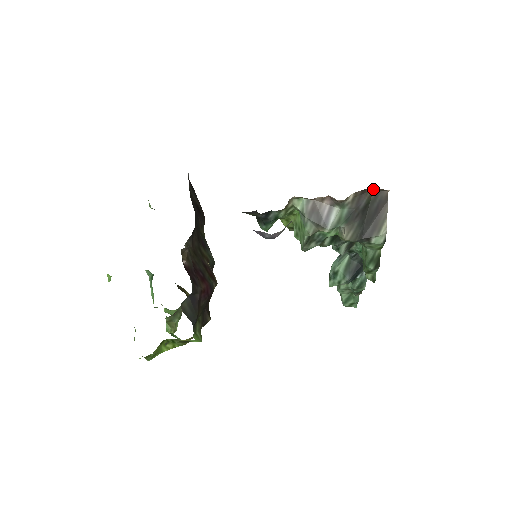
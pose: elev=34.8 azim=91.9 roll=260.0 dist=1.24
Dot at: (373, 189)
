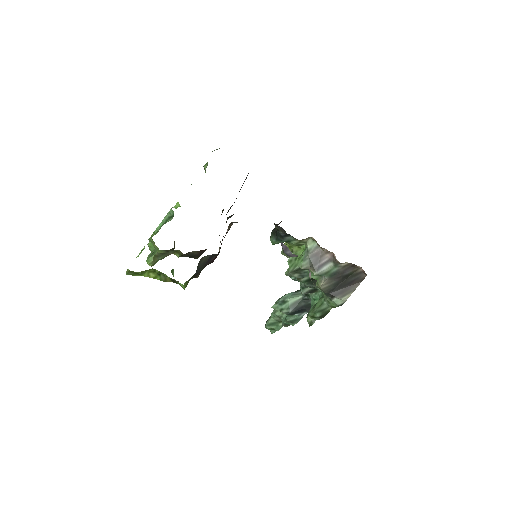
Dot at: (359, 268)
